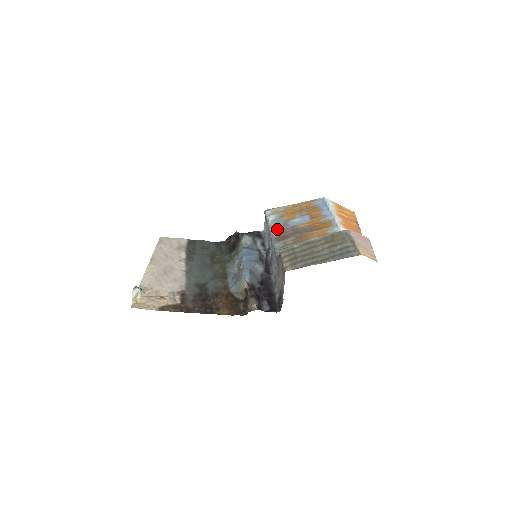
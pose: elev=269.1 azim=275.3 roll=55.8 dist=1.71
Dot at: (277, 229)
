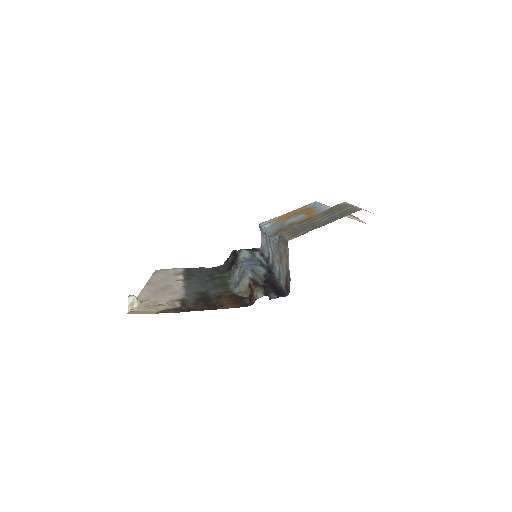
Dot at: (274, 229)
